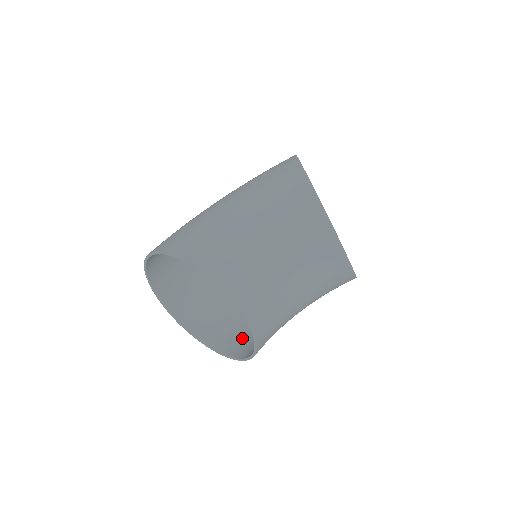
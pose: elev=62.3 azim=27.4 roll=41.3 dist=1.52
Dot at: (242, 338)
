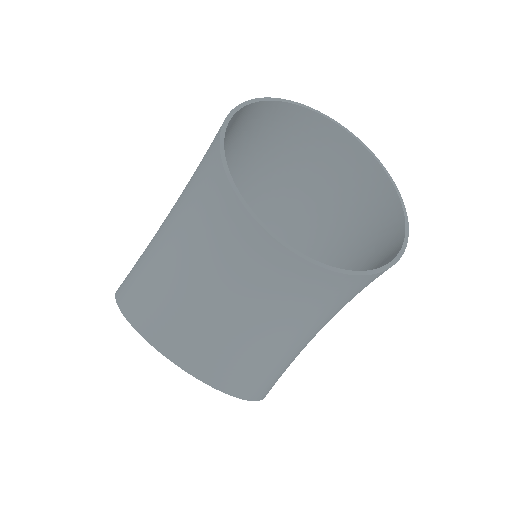
Dot at: occluded
